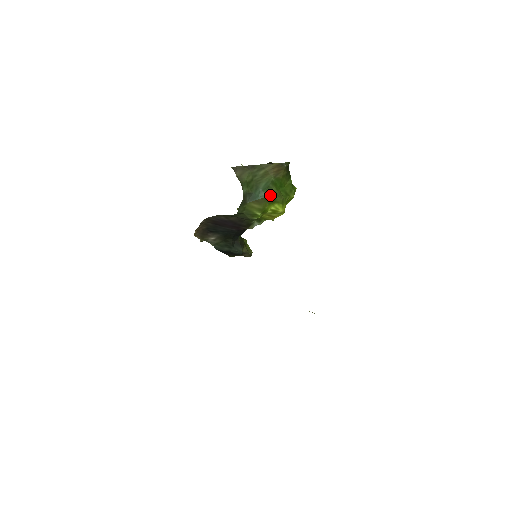
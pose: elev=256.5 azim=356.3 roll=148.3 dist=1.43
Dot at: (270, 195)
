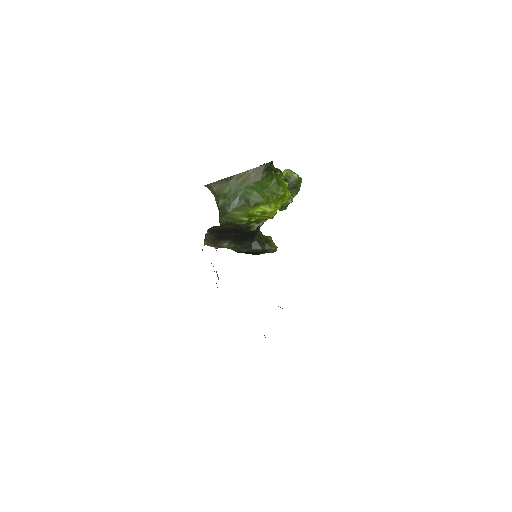
Dot at: (251, 200)
